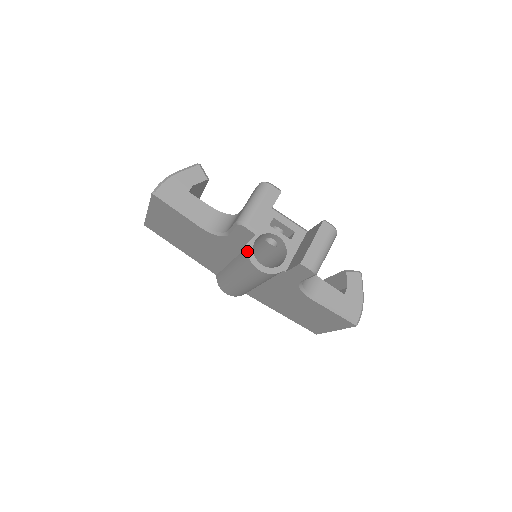
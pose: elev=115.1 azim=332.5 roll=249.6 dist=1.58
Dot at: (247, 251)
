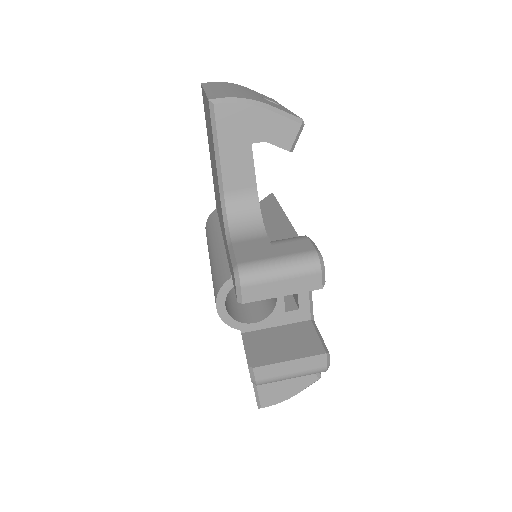
Dot at: (227, 281)
